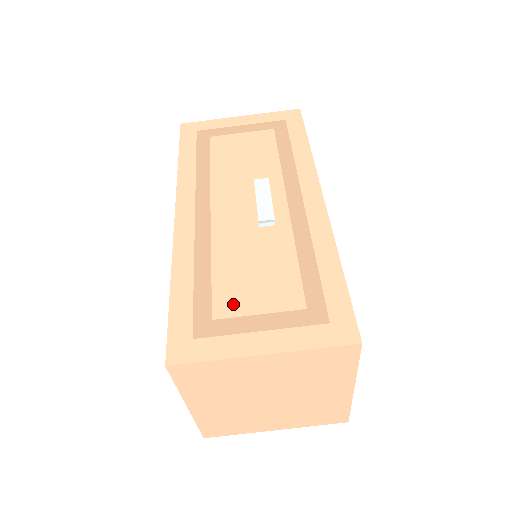
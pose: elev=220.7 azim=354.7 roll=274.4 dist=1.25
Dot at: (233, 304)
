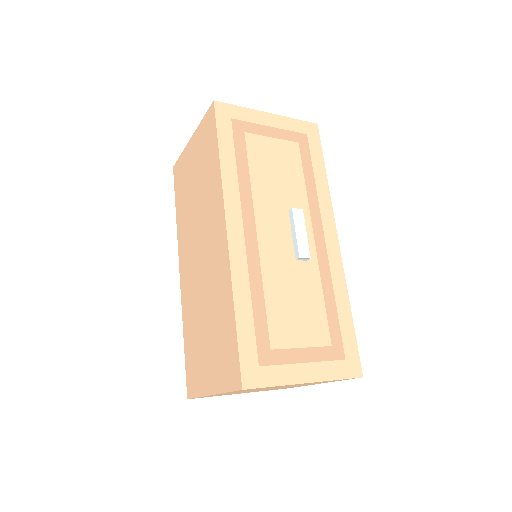
Dot at: (284, 336)
